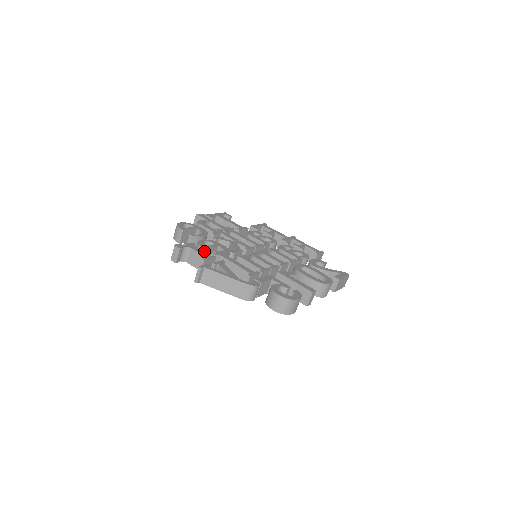
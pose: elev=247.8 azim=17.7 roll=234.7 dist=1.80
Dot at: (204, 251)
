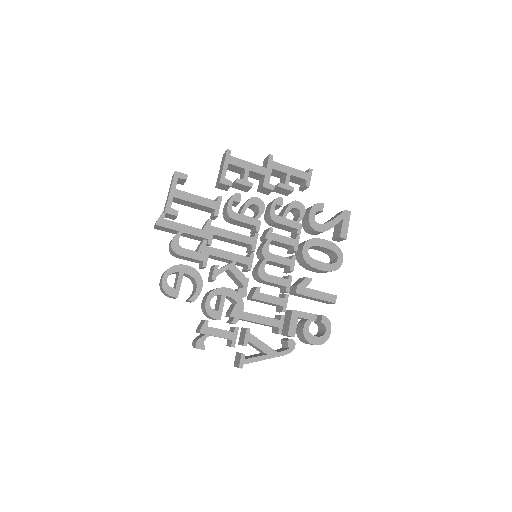
Dot at: (219, 319)
